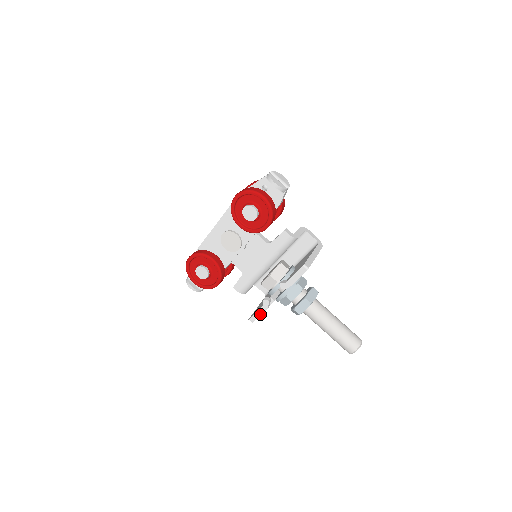
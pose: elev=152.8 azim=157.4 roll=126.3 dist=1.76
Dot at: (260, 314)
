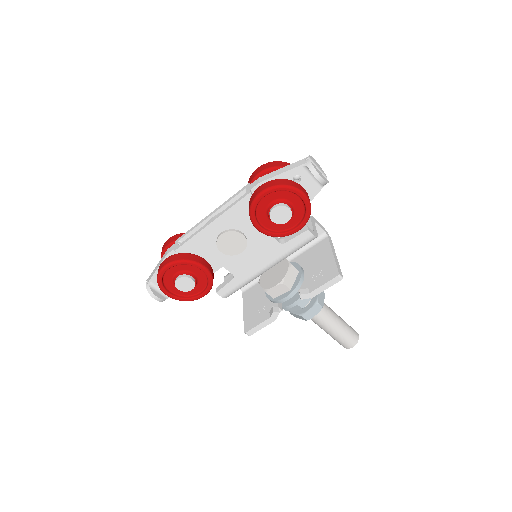
Dot at: (263, 327)
